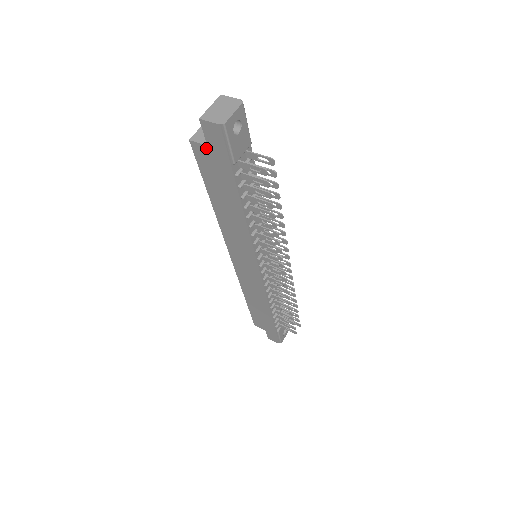
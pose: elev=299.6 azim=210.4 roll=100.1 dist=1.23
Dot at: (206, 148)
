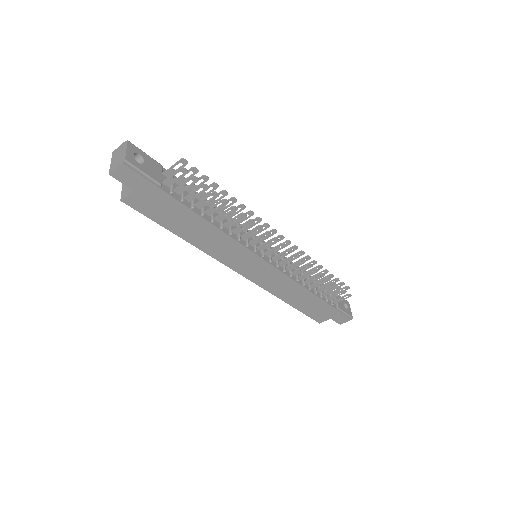
Dot at: (134, 194)
